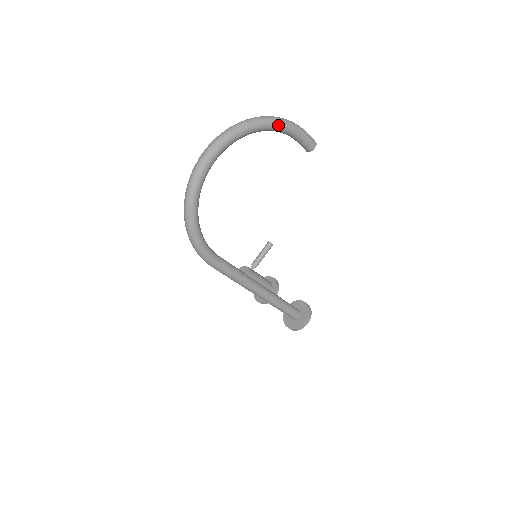
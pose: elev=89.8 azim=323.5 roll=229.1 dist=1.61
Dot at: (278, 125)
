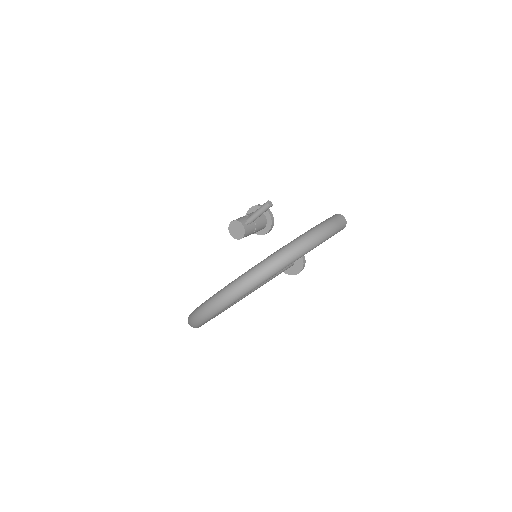
Dot at: (303, 255)
